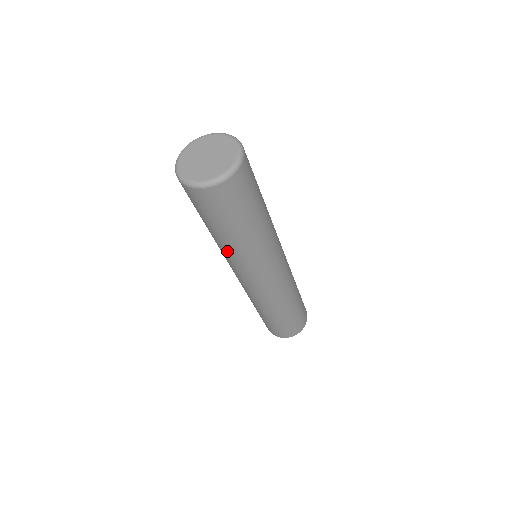
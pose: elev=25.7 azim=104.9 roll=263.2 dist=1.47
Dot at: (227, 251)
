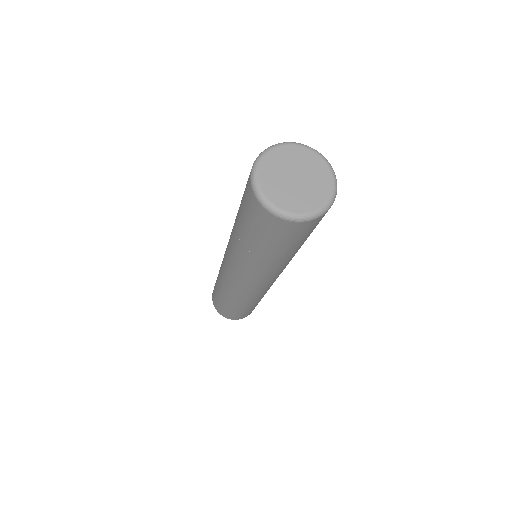
Dot at: (256, 265)
